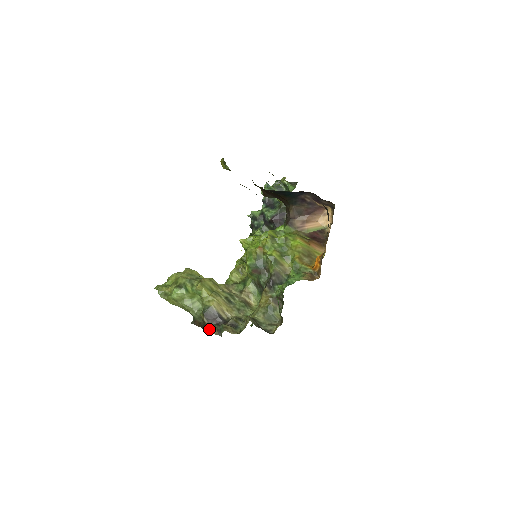
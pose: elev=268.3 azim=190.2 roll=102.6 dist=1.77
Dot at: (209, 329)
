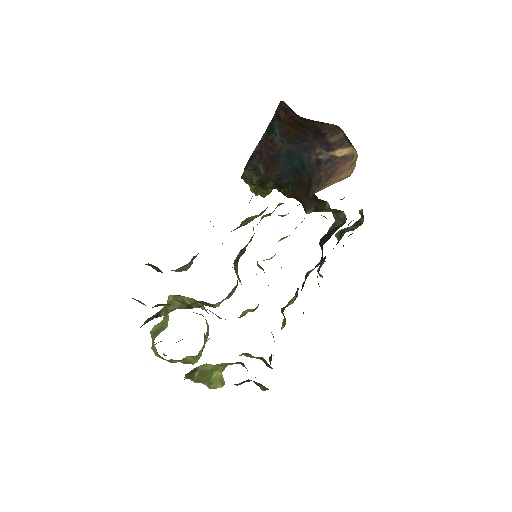
Dot at: occluded
